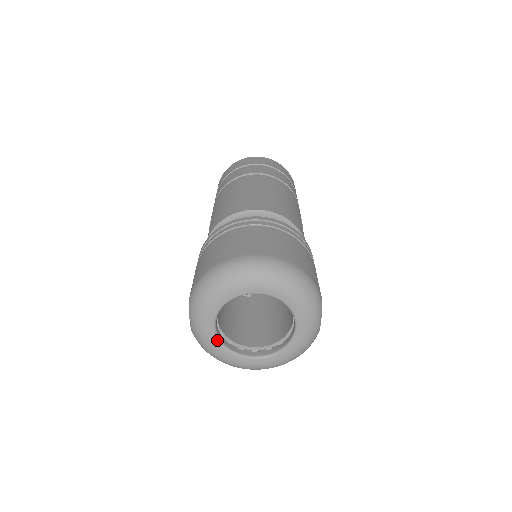
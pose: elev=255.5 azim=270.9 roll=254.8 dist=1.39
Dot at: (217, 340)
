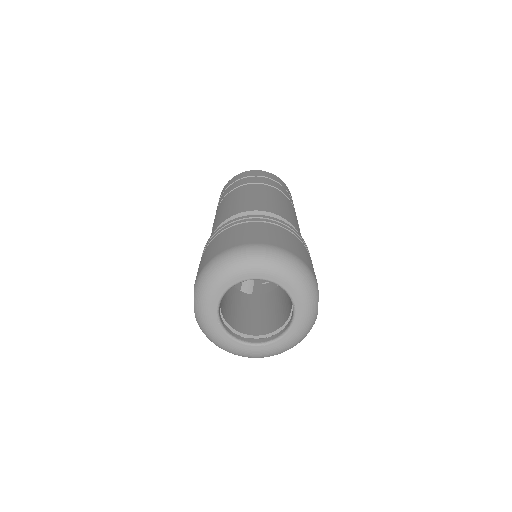
Dot at: (220, 327)
